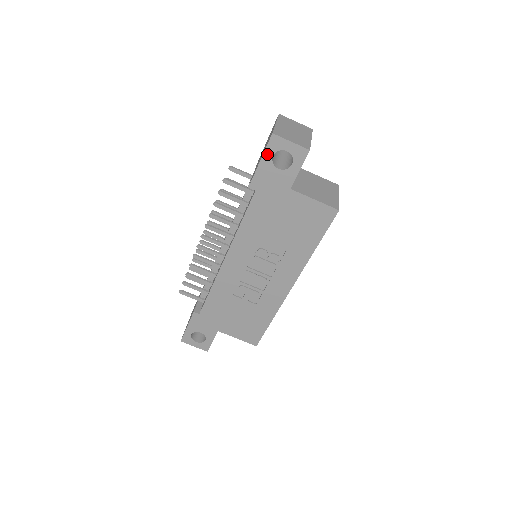
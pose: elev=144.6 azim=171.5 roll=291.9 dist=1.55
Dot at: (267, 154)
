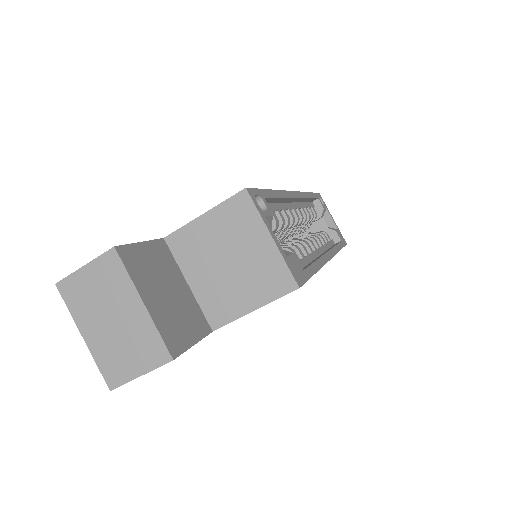
Dot at: occluded
